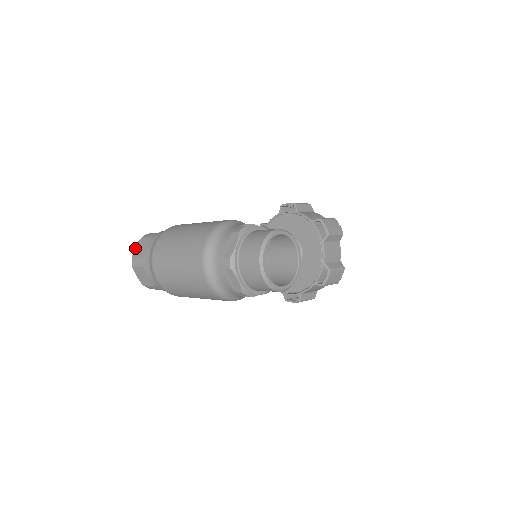
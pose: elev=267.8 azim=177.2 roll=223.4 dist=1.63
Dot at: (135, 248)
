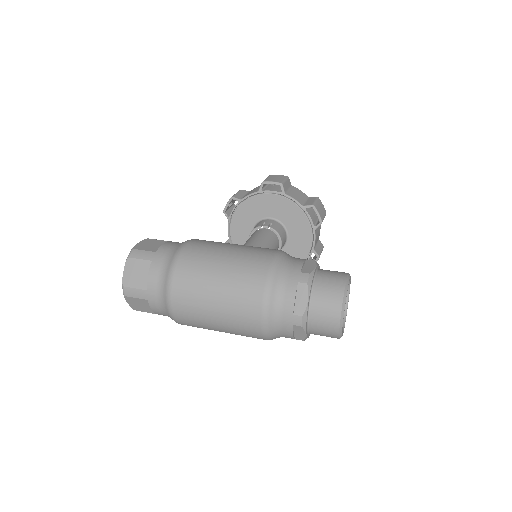
Dot at: (123, 271)
